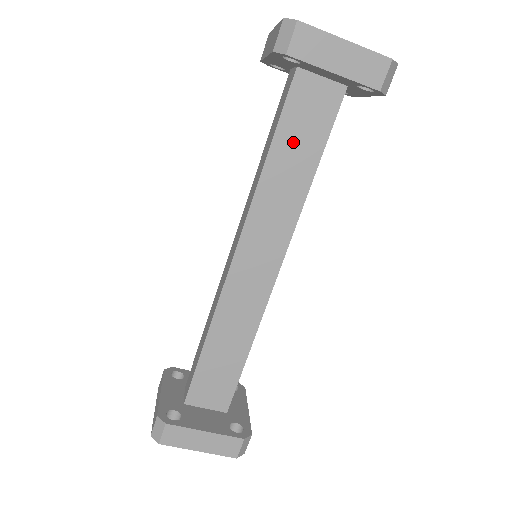
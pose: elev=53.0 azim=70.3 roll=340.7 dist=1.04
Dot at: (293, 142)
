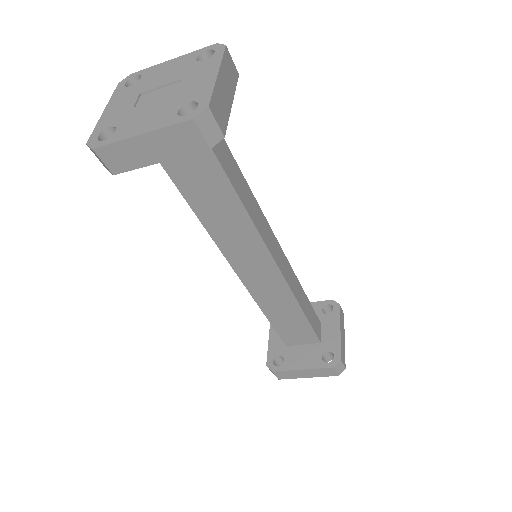
Dot at: (200, 189)
